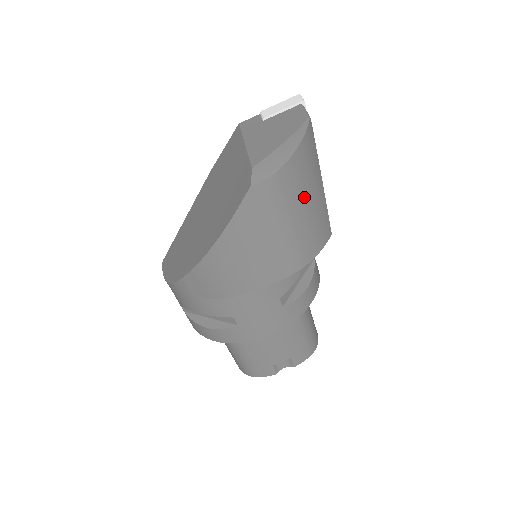
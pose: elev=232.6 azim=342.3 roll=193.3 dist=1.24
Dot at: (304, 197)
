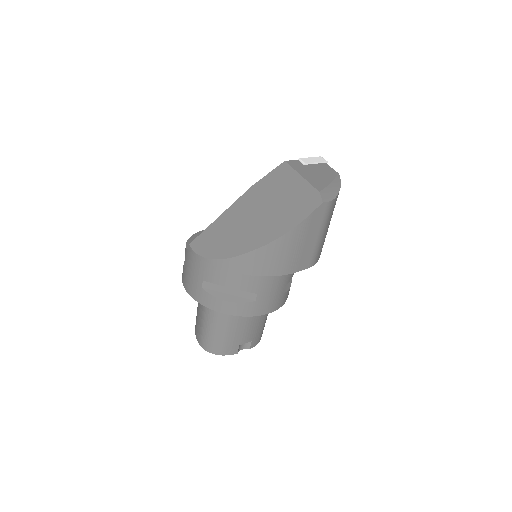
Dot at: occluded
